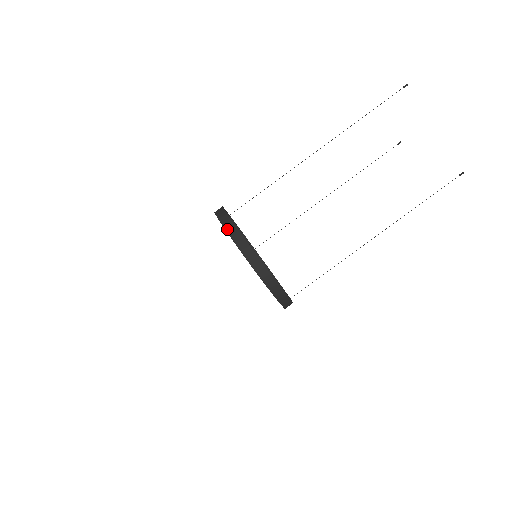
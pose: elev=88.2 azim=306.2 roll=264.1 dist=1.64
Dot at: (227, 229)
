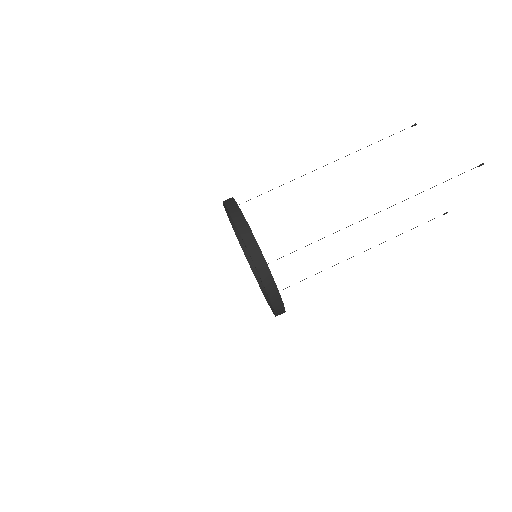
Dot at: occluded
